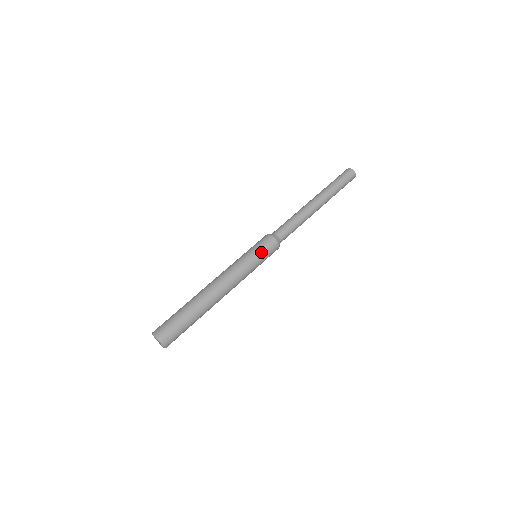
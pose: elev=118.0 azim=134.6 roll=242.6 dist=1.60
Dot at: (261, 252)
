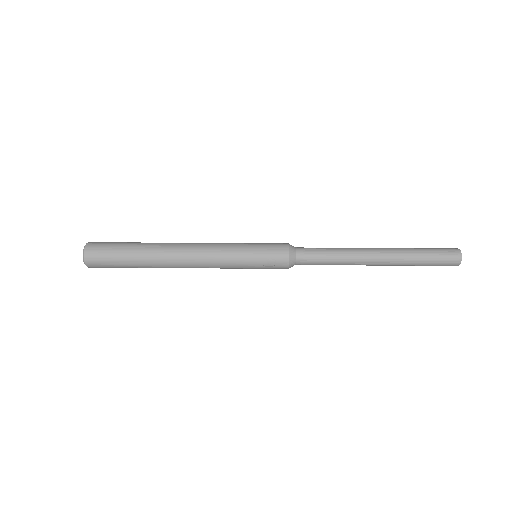
Dot at: (261, 253)
